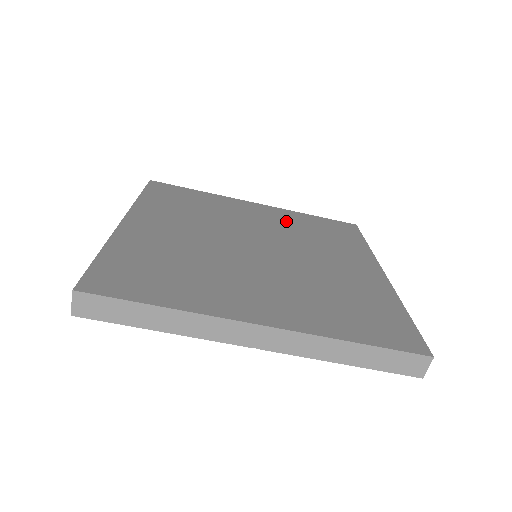
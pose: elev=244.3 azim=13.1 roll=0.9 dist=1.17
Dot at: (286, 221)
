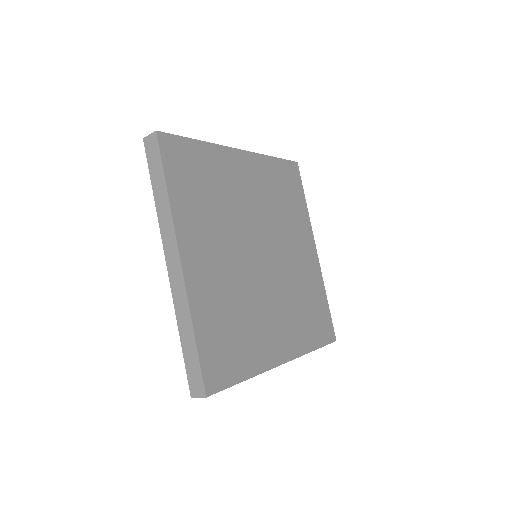
Dot at: (265, 185)
